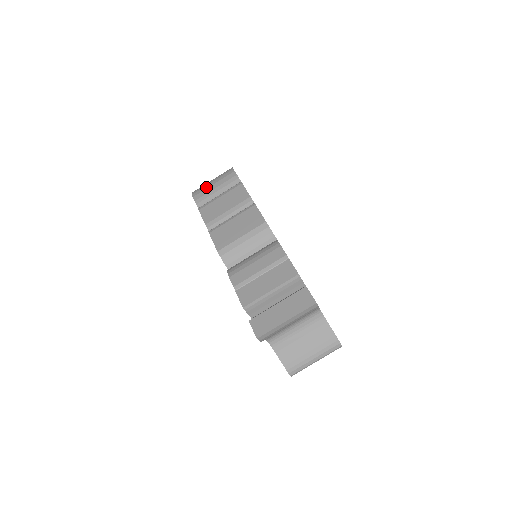
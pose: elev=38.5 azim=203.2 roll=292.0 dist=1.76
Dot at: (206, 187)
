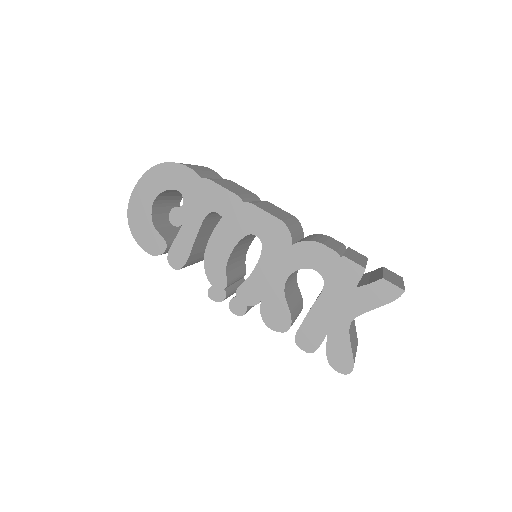
Dot at: (191, 165)
